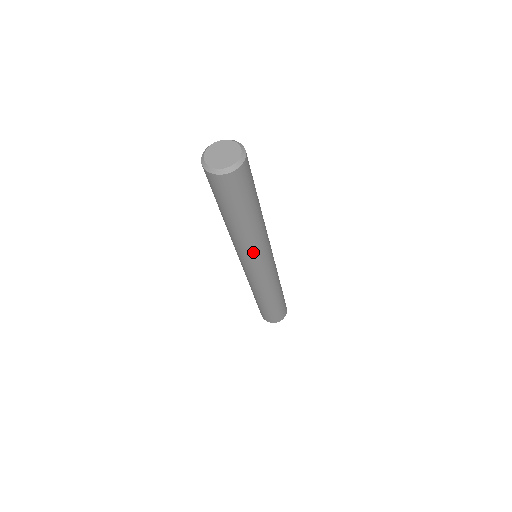
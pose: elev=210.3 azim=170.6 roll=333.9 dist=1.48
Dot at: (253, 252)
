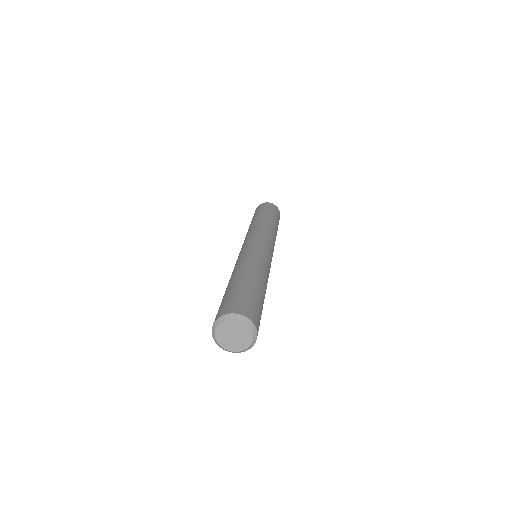
Dot at: occluded
